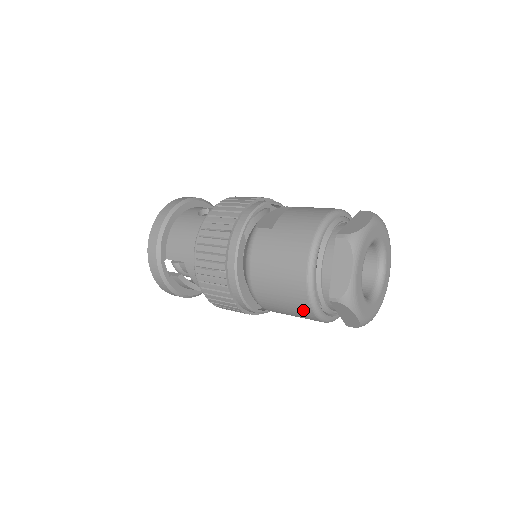
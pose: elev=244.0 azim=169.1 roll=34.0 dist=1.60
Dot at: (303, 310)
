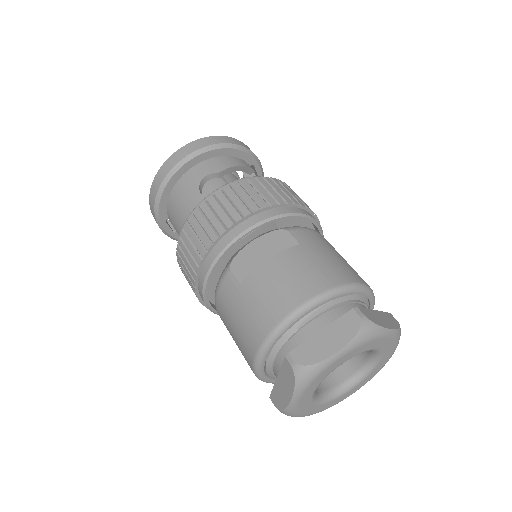
Dot at: occluded
